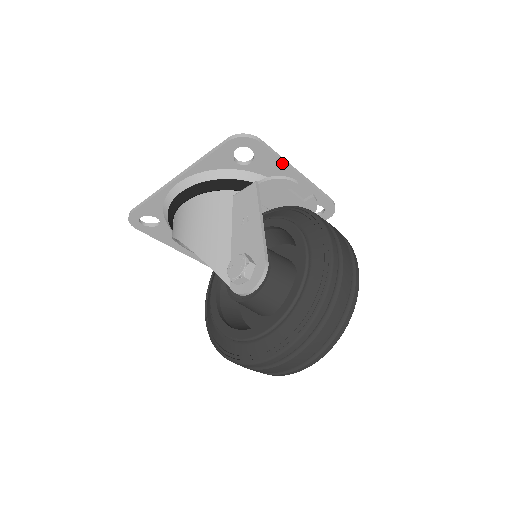
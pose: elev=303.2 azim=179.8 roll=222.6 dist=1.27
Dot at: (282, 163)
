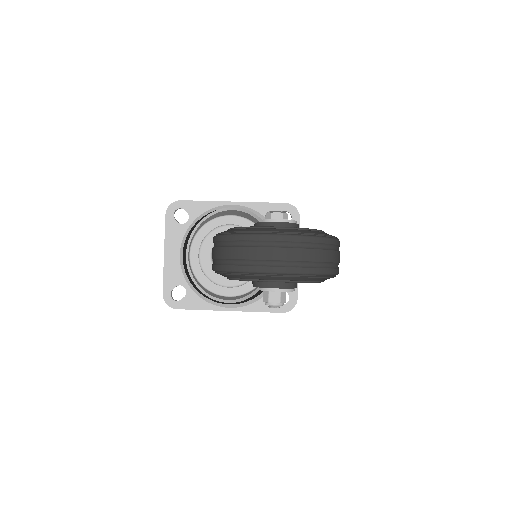
Dot at: occluded
